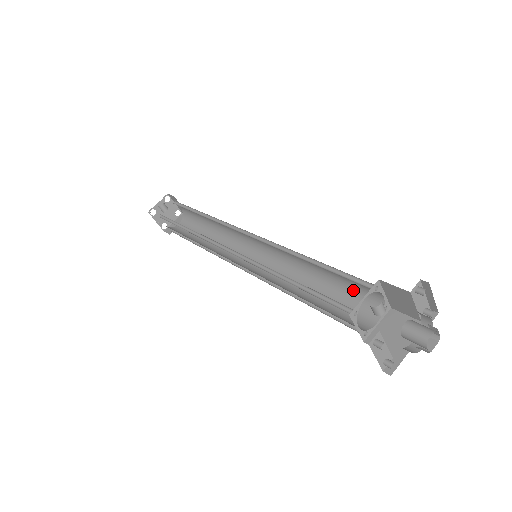
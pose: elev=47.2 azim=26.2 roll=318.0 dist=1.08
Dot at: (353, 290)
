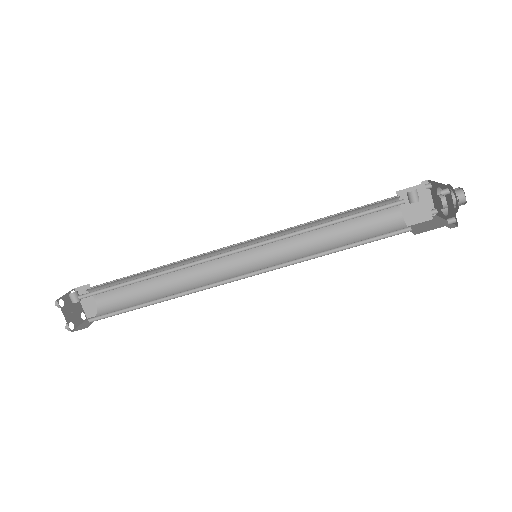
Dot at: (371, 227)
